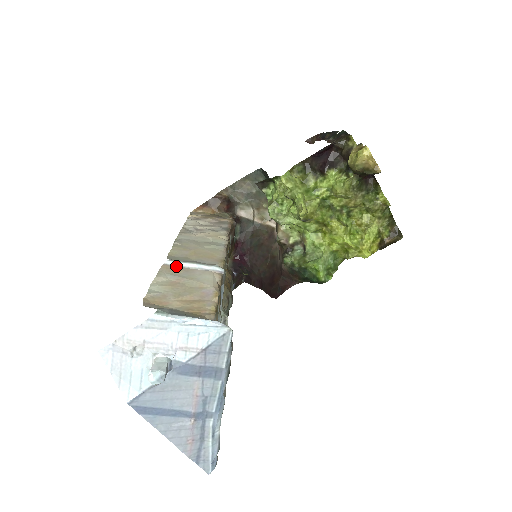
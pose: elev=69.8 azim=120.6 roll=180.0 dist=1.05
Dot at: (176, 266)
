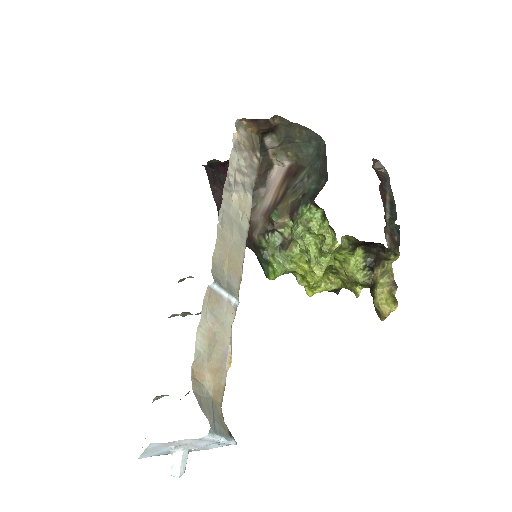
Dot at: (215, 291)
